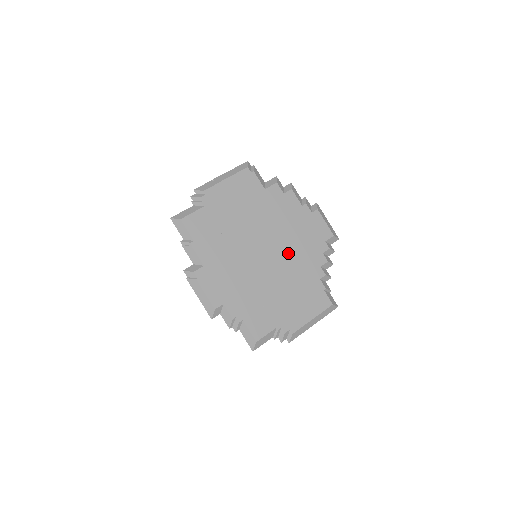
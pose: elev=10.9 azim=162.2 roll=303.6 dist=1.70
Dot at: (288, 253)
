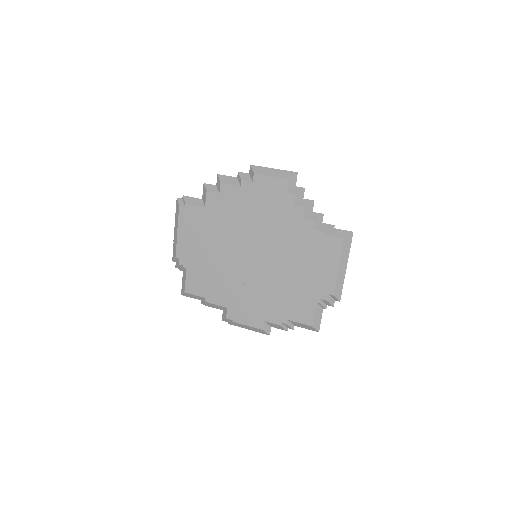
Dot at: (268, 237)
